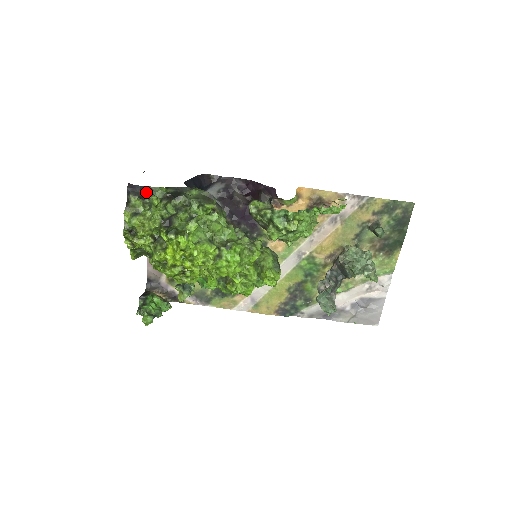
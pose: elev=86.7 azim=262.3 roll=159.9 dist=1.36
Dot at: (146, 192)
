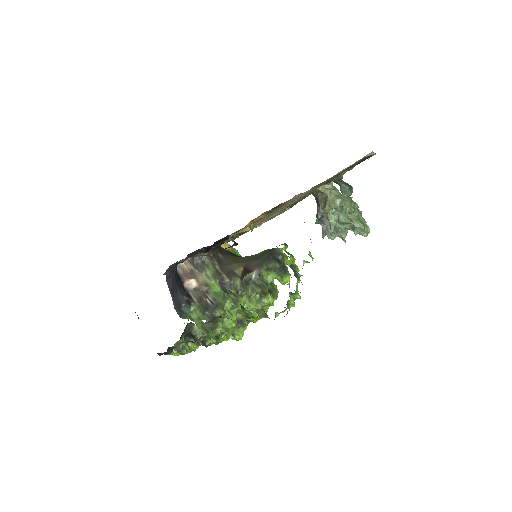
Dot at: occluded
